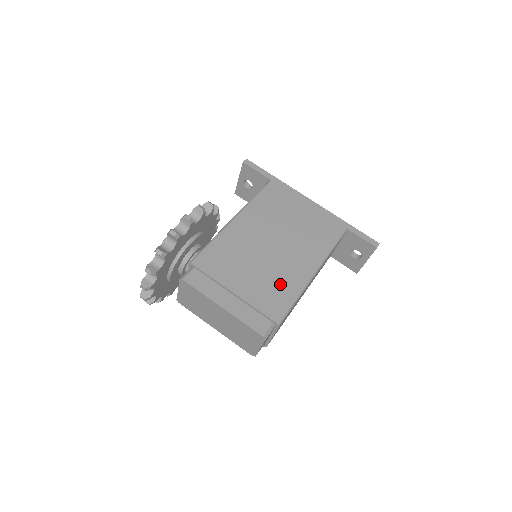
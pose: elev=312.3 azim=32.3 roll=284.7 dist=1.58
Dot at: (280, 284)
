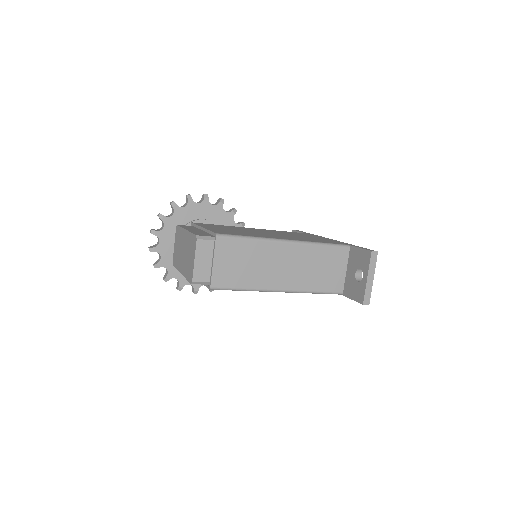
Dot at: occluded
